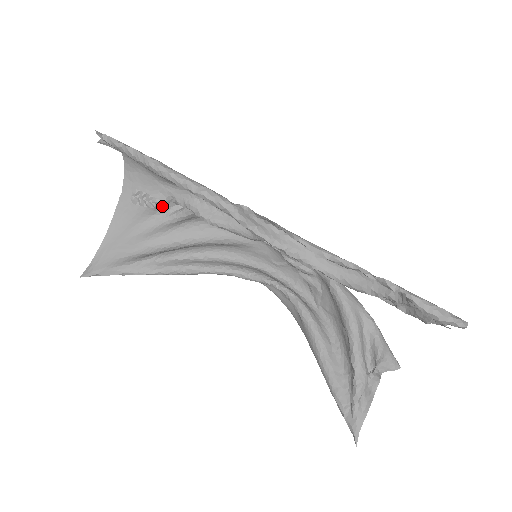
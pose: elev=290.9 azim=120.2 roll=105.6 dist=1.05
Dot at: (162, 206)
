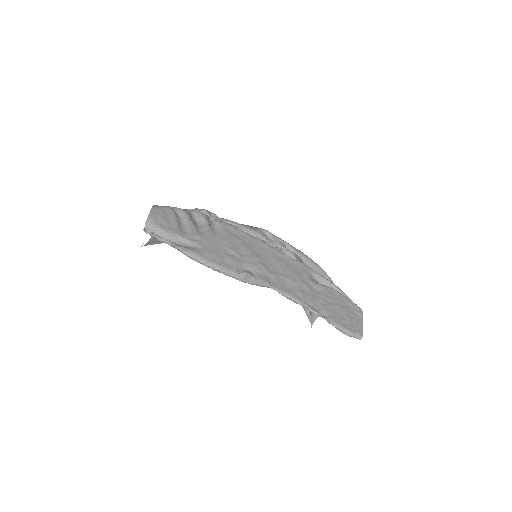
Dot at: occluded
